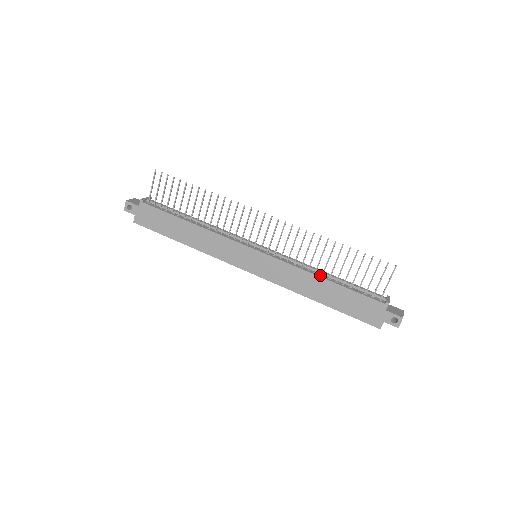
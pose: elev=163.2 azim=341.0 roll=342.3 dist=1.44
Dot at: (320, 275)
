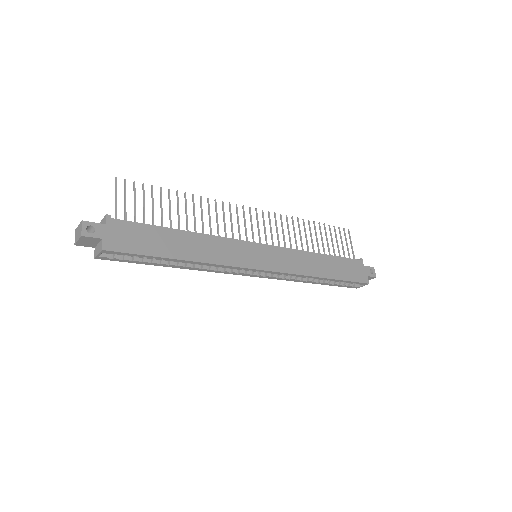
Dot at: (313, 253)
